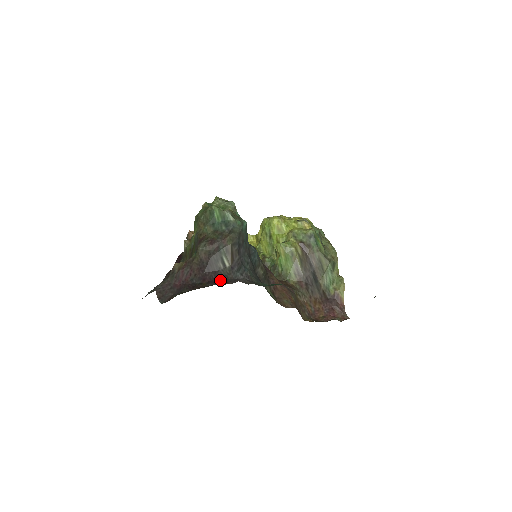
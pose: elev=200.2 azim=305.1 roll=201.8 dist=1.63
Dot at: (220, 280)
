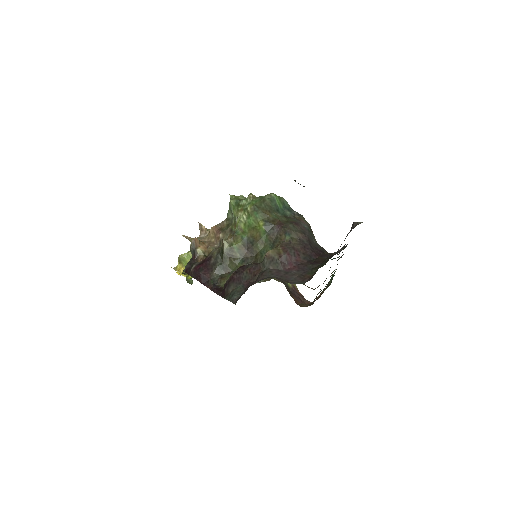
Dot at: (326, 253)
